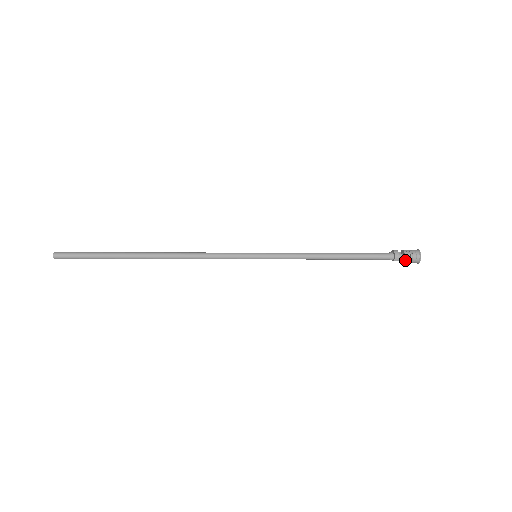
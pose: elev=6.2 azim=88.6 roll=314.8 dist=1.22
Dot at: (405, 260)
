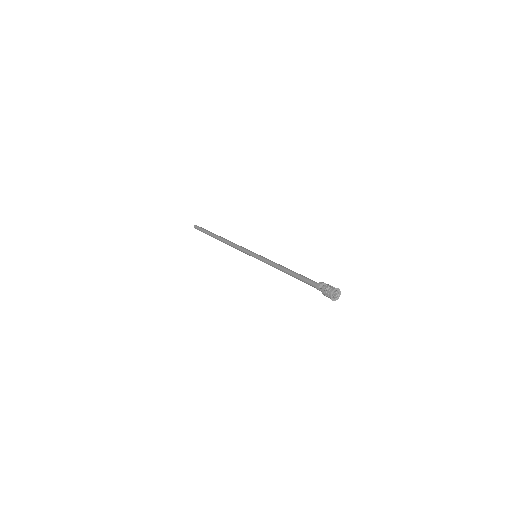
Dot at: (322, 290)
